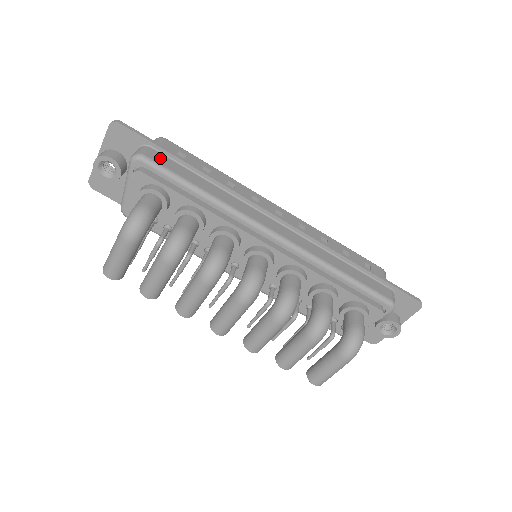
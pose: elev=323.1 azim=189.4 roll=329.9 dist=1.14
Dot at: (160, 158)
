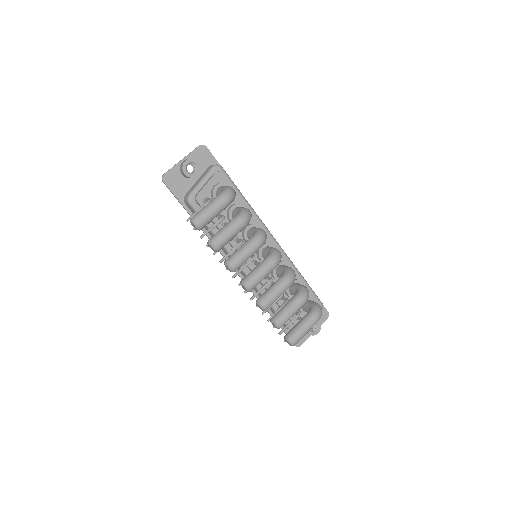
Dot at: occluded
